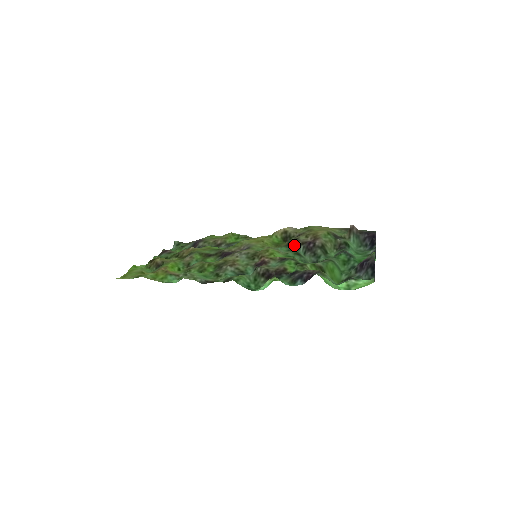
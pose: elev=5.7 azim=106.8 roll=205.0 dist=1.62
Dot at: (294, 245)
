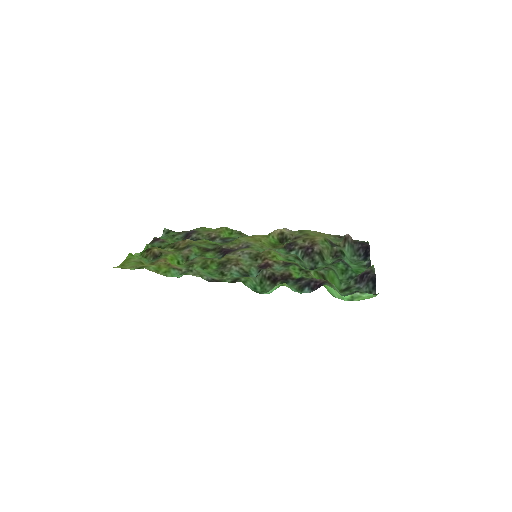
Dot at: (292, 248)
